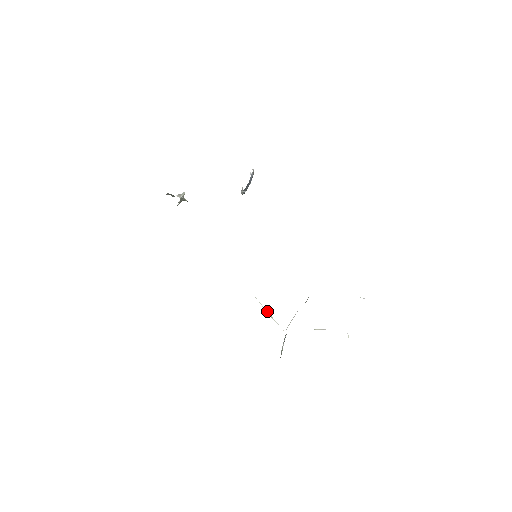
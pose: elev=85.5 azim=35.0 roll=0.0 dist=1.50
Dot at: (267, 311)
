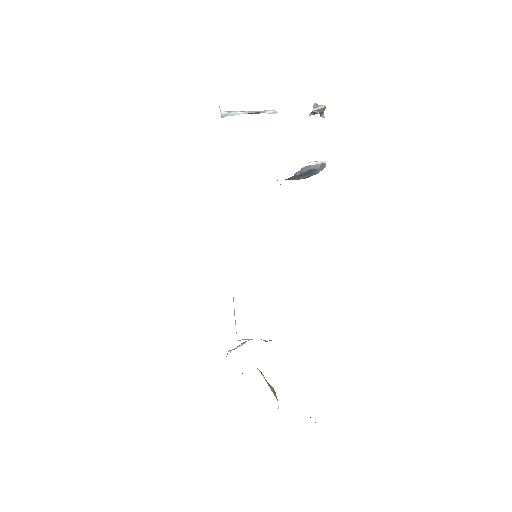
Dot at: occluded
